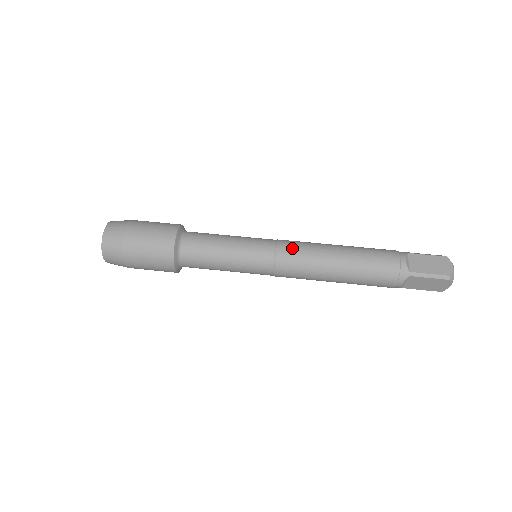
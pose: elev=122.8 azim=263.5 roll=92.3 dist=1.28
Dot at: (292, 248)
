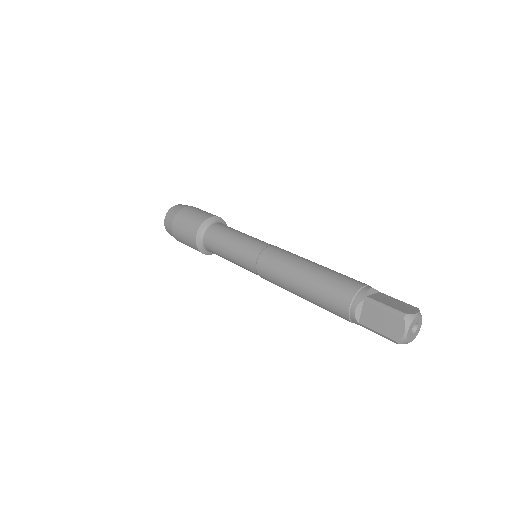
Dot at: (282, 250)
